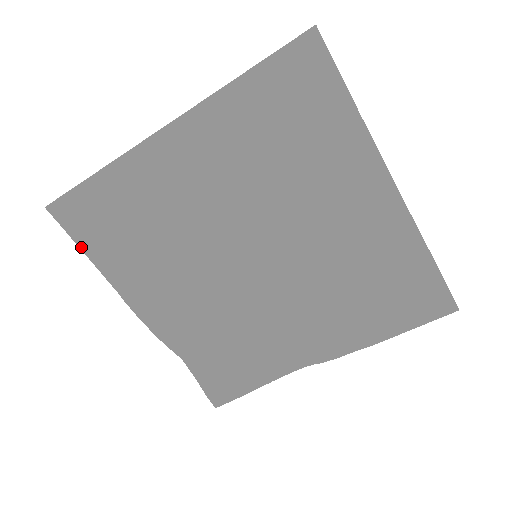
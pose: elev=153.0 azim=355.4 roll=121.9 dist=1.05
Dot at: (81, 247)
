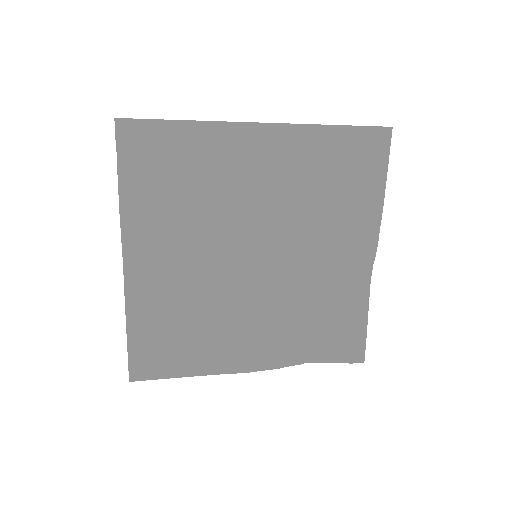
Dot at: (173, 377)
